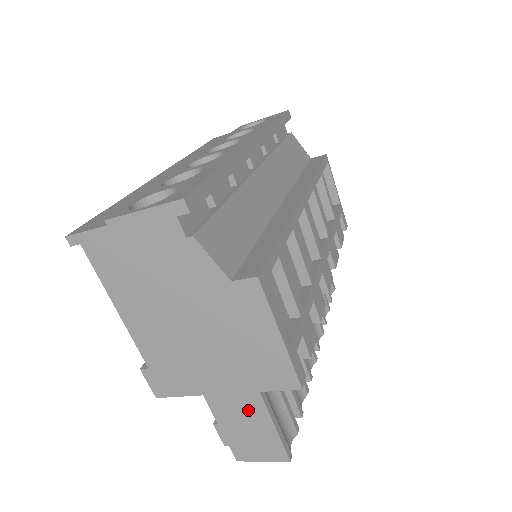
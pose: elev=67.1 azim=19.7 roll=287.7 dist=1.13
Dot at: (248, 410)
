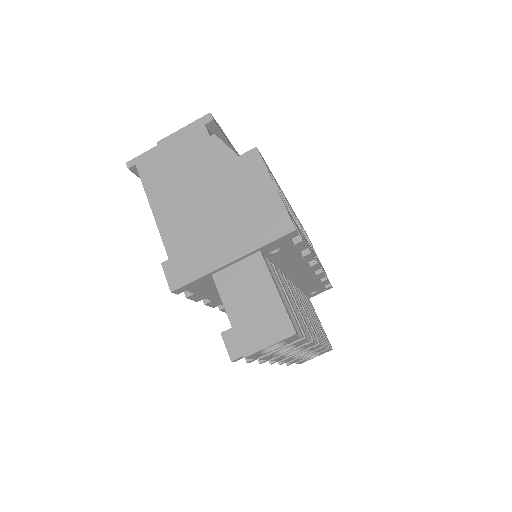
Dot at: (253, 281)
